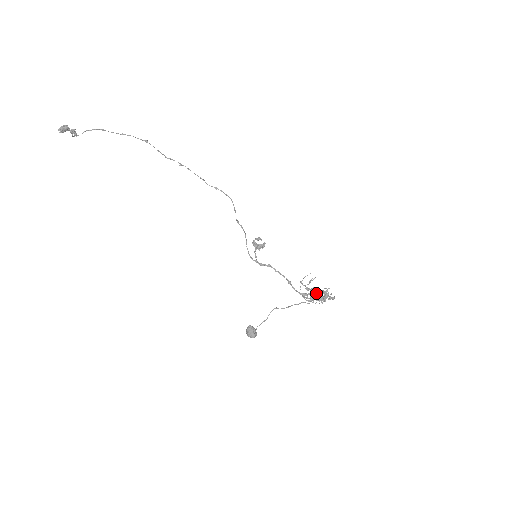
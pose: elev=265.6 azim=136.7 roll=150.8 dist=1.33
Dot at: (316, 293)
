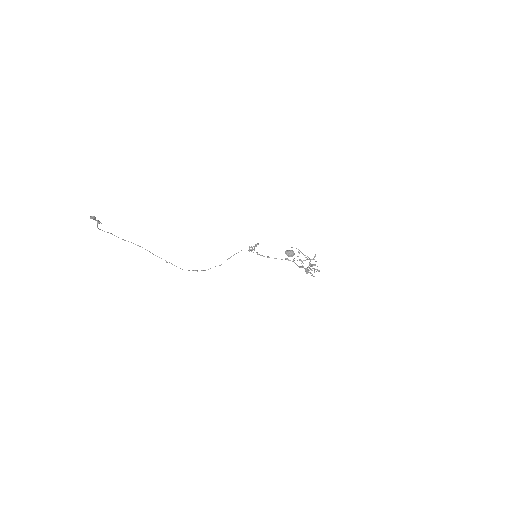
Dot at: (307, 258)
